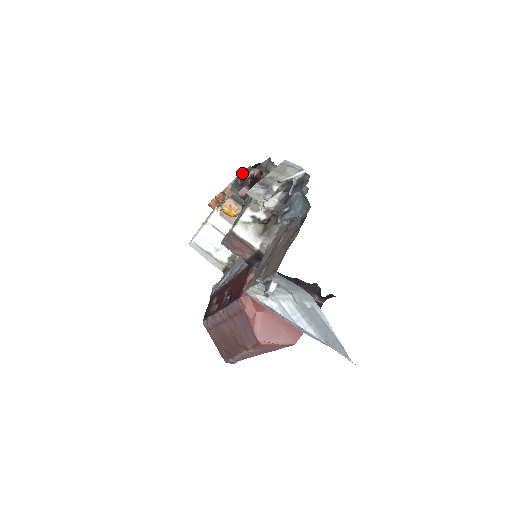
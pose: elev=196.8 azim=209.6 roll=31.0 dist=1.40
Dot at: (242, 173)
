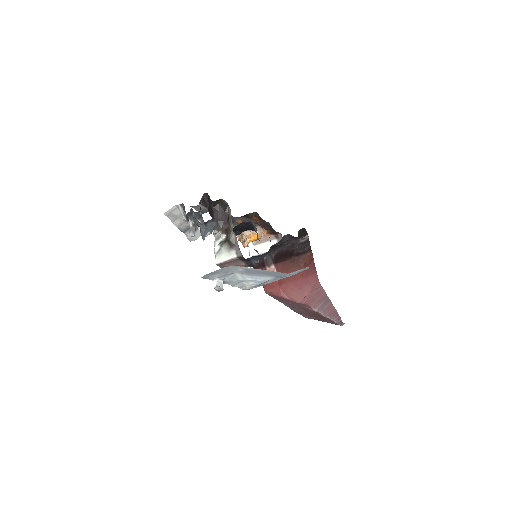
Dot at: occluded
